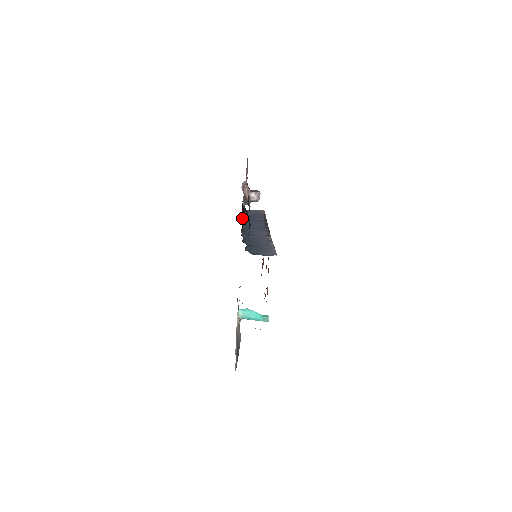
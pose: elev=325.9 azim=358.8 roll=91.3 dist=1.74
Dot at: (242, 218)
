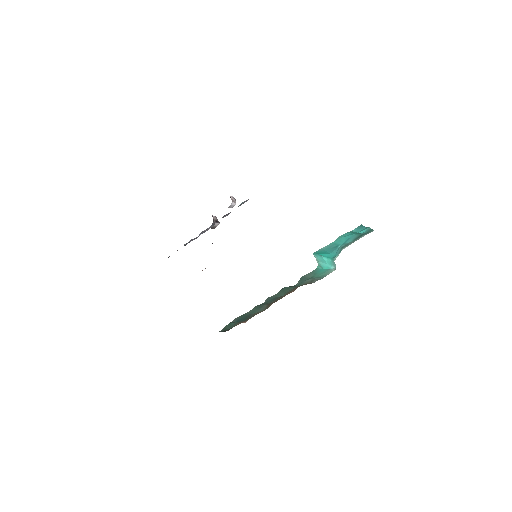
Dot at: occluded
